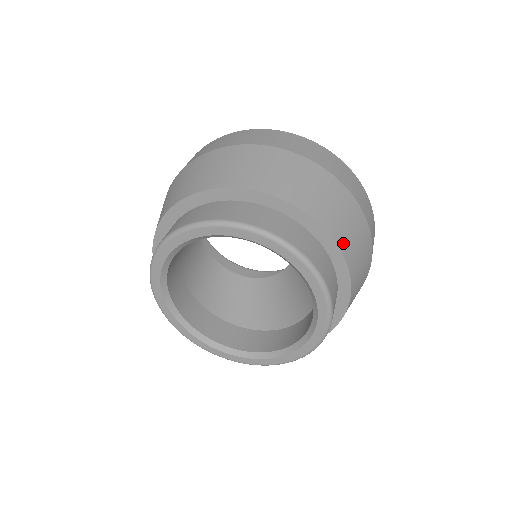
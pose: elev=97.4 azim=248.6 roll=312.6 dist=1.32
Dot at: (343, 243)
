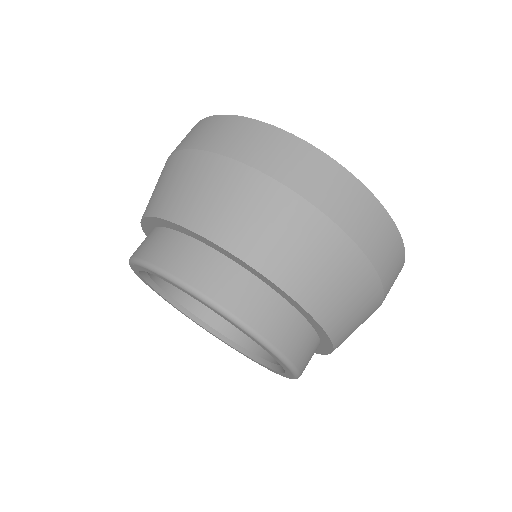
Dot at: occluded
